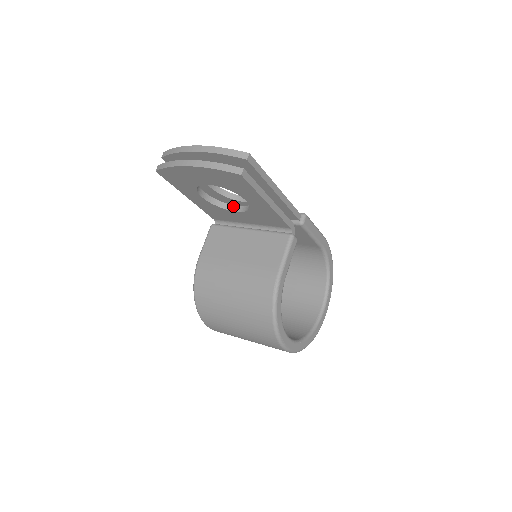
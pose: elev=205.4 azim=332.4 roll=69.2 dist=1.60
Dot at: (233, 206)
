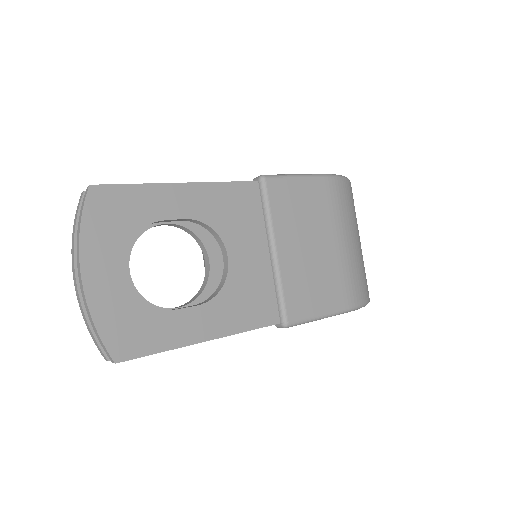
Dot at: (205, 251)
